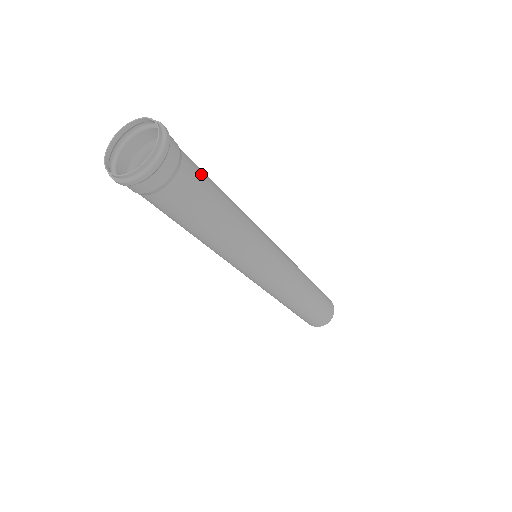
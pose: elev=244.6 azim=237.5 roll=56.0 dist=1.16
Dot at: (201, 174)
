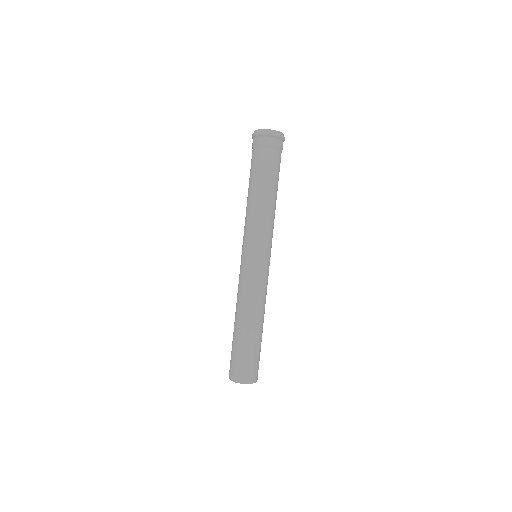
Dot at: occluded
